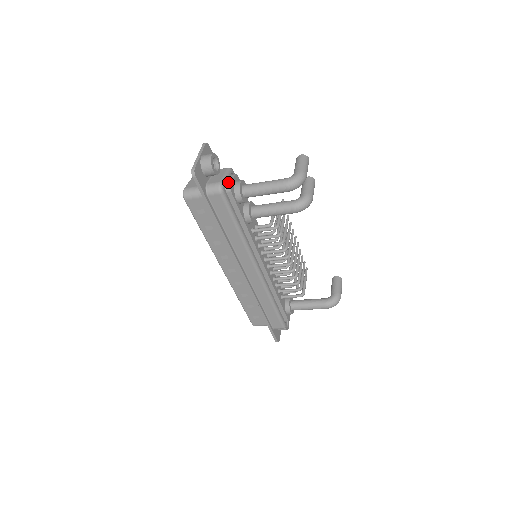
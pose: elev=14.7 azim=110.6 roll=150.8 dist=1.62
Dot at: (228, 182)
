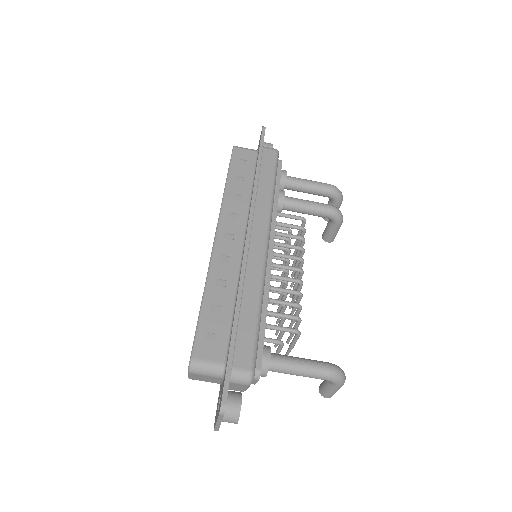
Dot at: occluded
